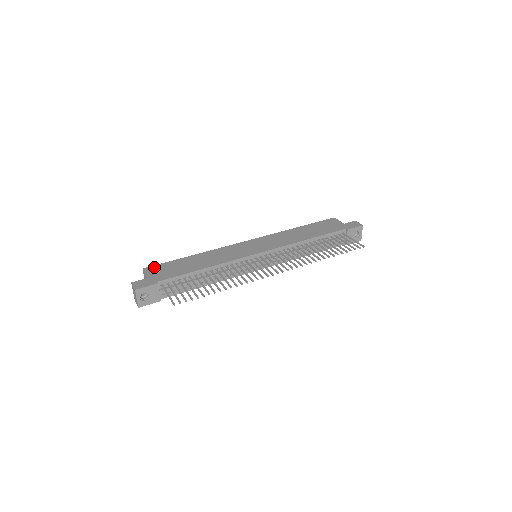
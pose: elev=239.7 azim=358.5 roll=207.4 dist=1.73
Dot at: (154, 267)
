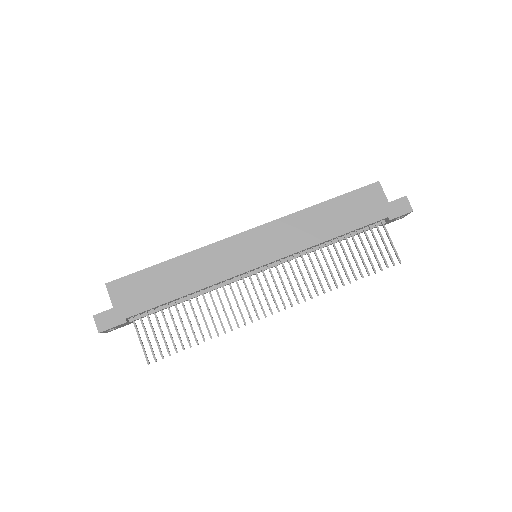
Dot at: (120, 283)
